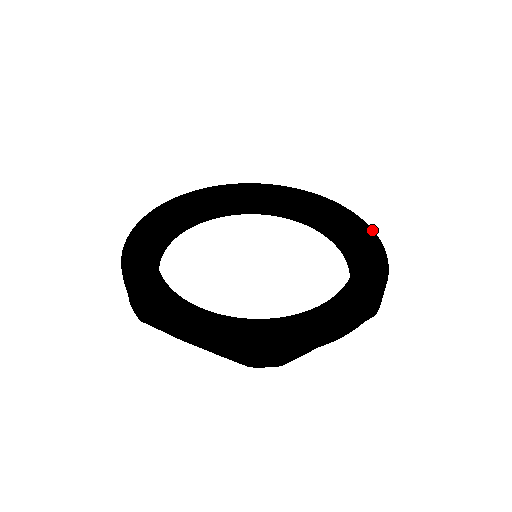
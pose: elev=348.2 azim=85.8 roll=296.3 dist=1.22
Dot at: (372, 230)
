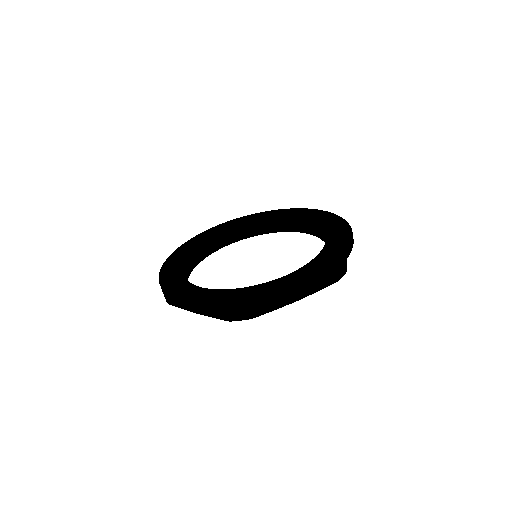
Dot at: (348, 225)
